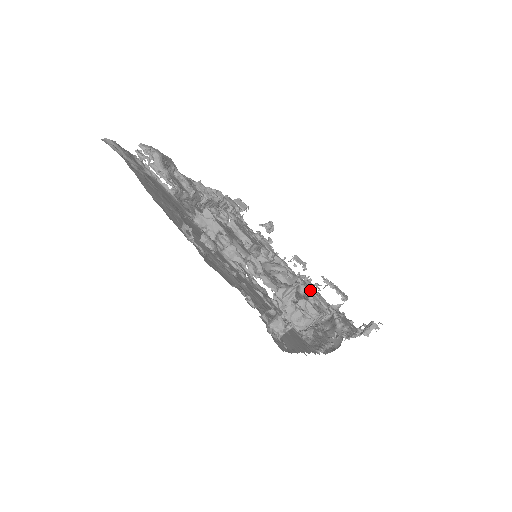
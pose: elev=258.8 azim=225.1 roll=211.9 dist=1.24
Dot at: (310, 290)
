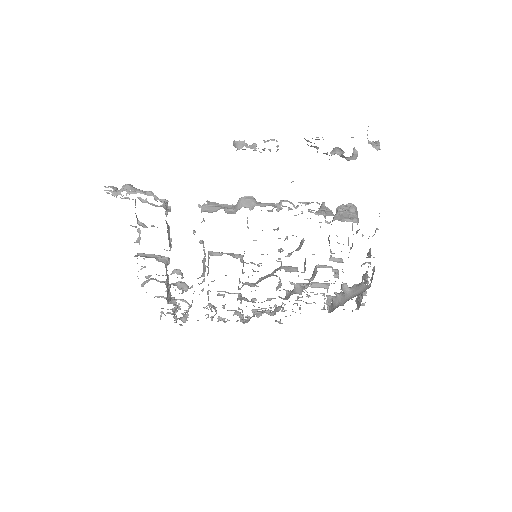
Dot at: occluded
